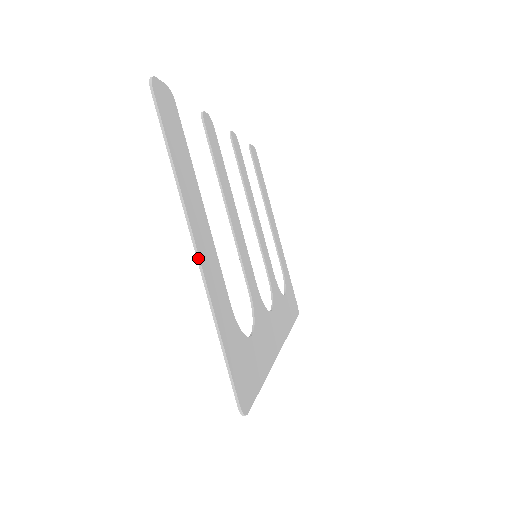
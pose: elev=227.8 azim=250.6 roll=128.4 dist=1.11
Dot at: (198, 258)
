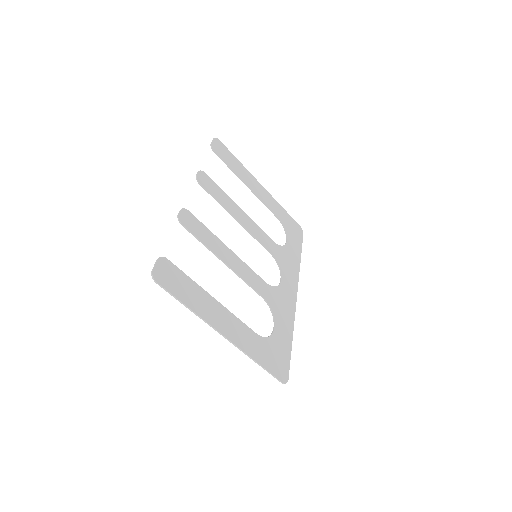
Dot at: (228, 340)
